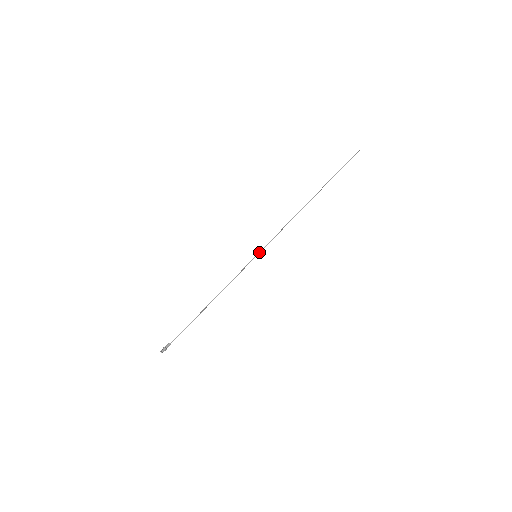
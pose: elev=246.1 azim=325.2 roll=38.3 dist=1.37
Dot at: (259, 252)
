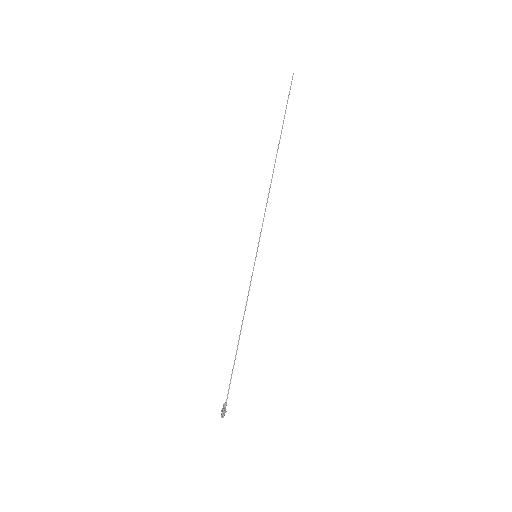
Dot at: occluded
